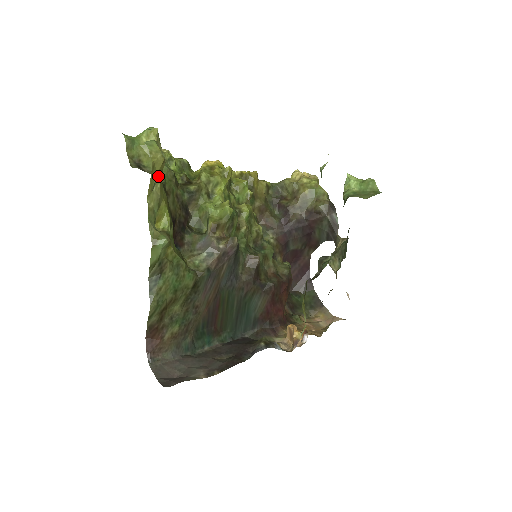
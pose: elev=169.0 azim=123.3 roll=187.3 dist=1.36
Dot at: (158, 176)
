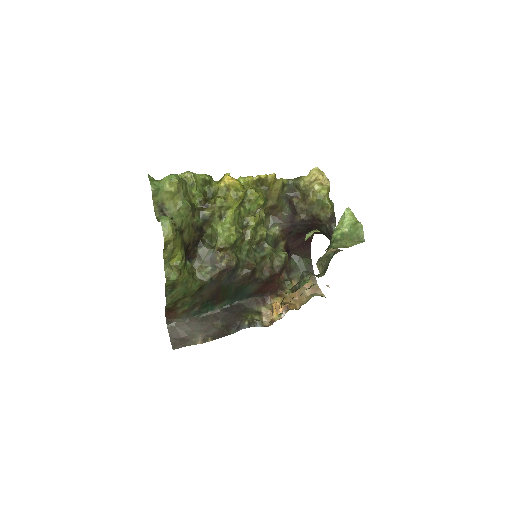
Dot at: (171, 241)
